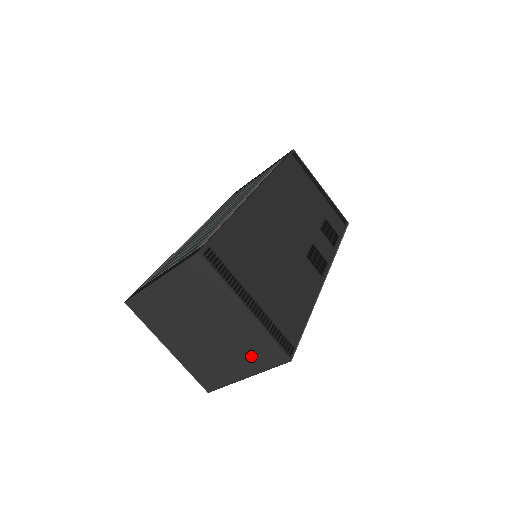
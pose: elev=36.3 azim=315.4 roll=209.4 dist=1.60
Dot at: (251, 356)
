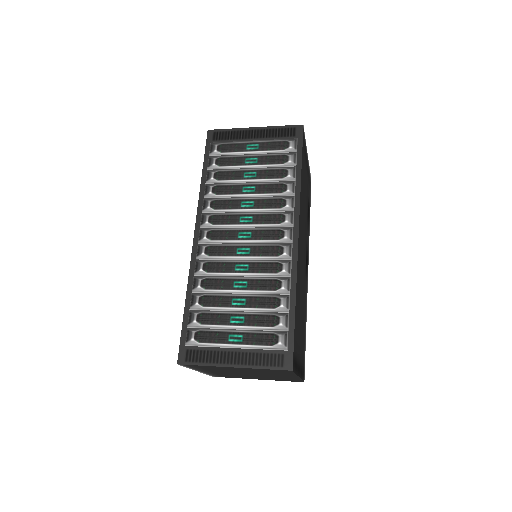
Dot at: (274, 379)
